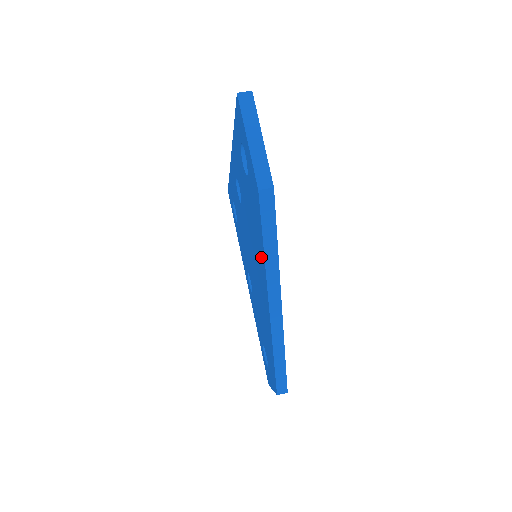
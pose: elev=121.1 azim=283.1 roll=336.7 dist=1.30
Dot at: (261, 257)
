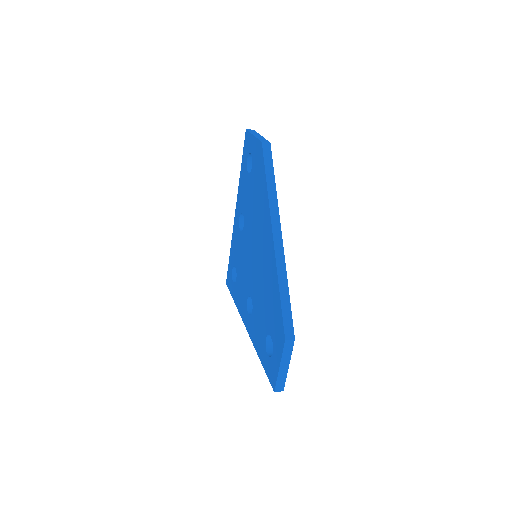
Dot at: (264, 199)
